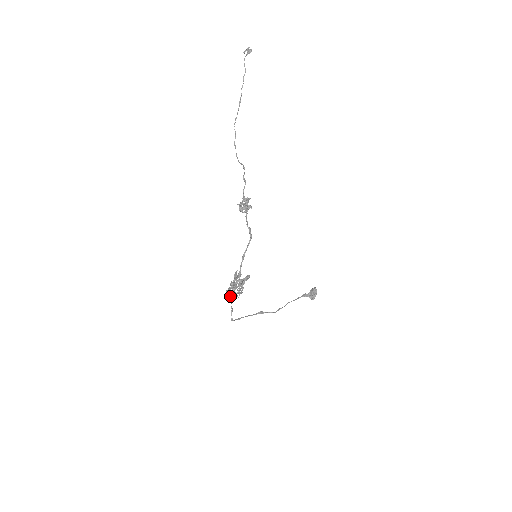
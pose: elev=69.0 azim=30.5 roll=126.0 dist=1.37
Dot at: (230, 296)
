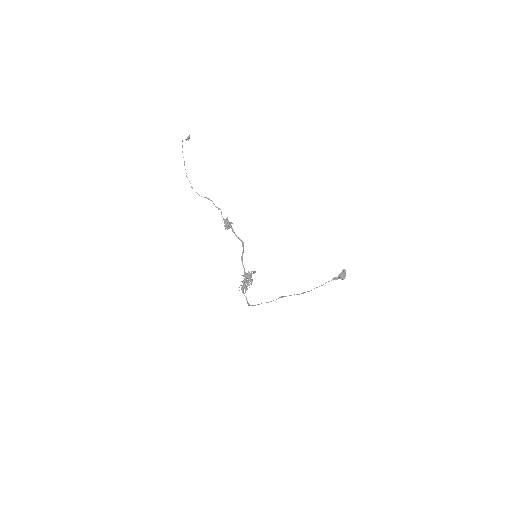
Dot at: (241, 289)
